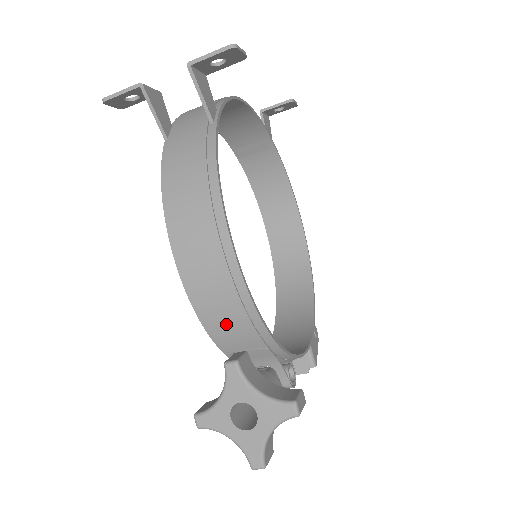
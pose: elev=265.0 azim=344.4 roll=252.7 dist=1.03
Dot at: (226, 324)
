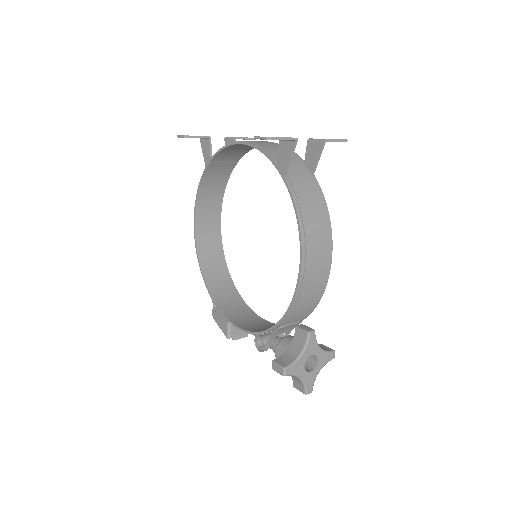
Dot at: (303, 308)
